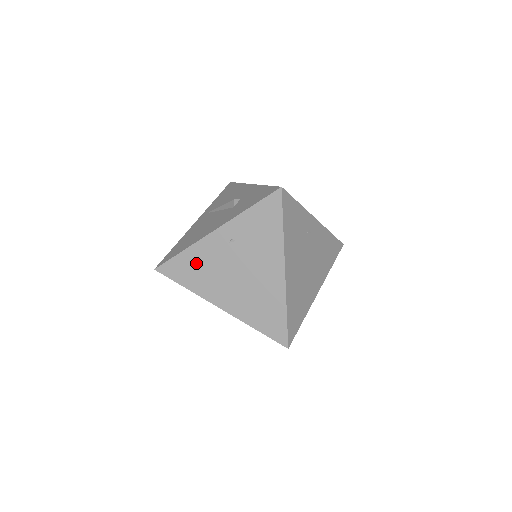
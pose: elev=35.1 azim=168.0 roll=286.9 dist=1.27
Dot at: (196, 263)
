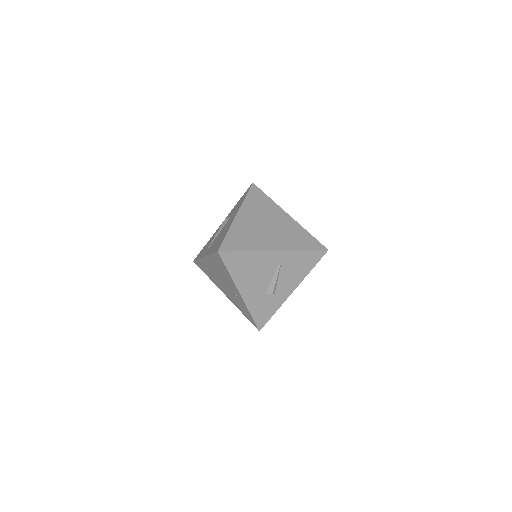
Dot at: (241, 234)
